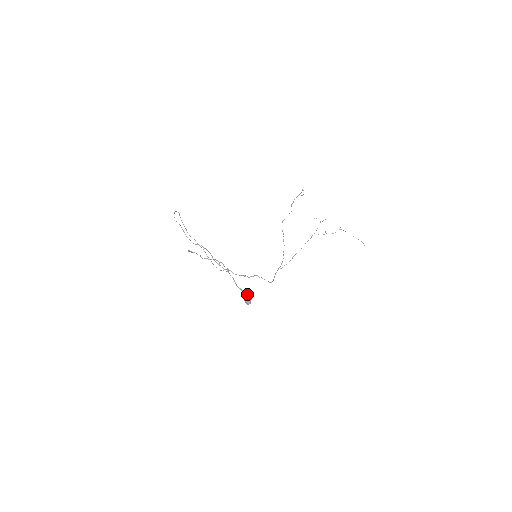
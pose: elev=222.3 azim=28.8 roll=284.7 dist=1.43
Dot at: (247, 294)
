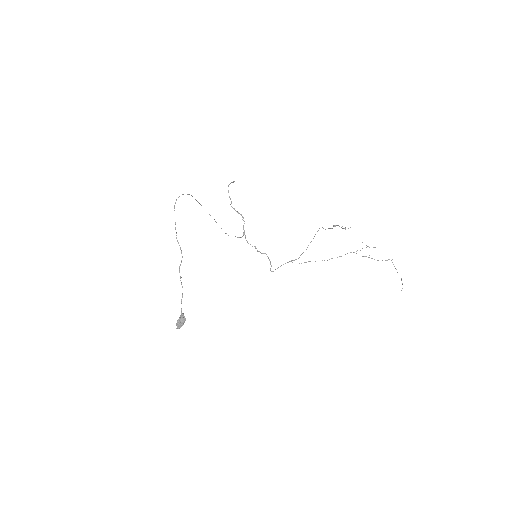
Dot at: (180, 321)
